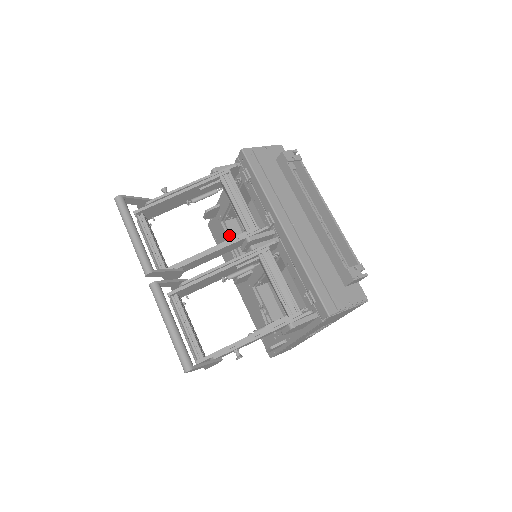
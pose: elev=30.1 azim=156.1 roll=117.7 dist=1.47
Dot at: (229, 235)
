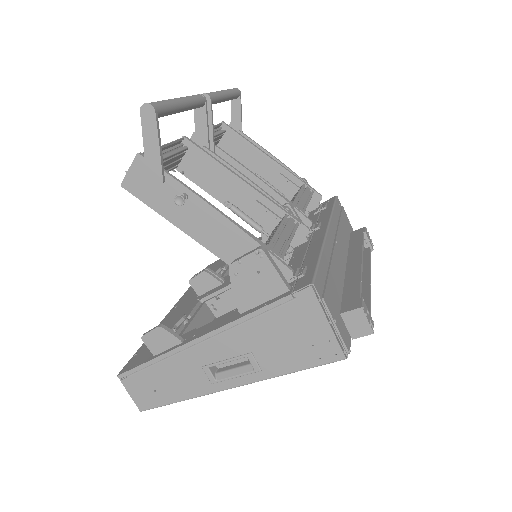
Dot at: (227, 267)
